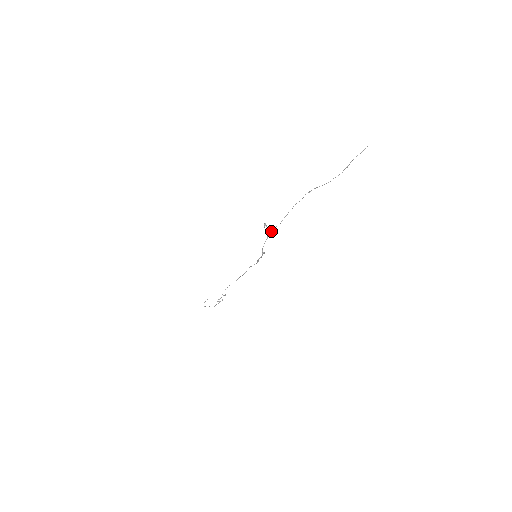
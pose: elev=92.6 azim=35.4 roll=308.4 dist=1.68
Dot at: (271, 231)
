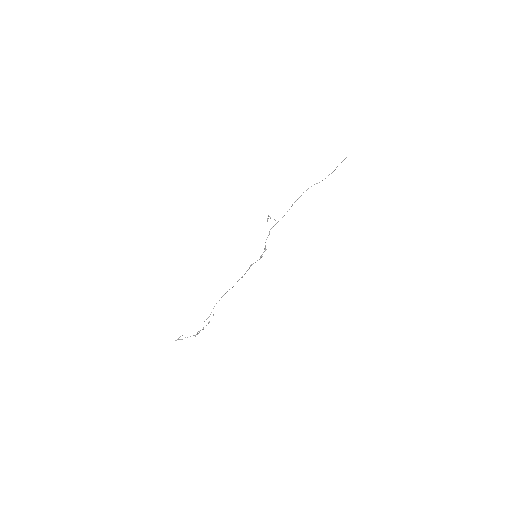
Dot at: occluded
